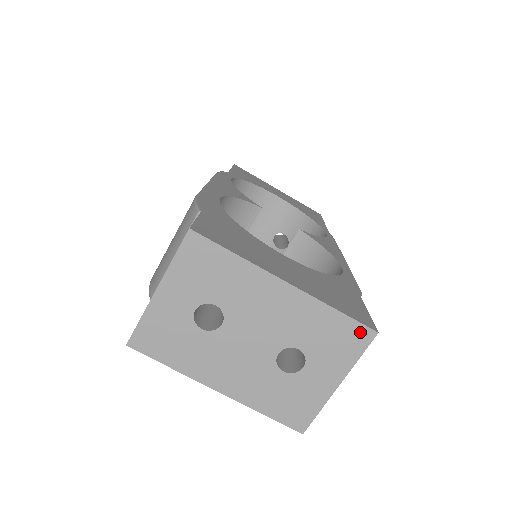
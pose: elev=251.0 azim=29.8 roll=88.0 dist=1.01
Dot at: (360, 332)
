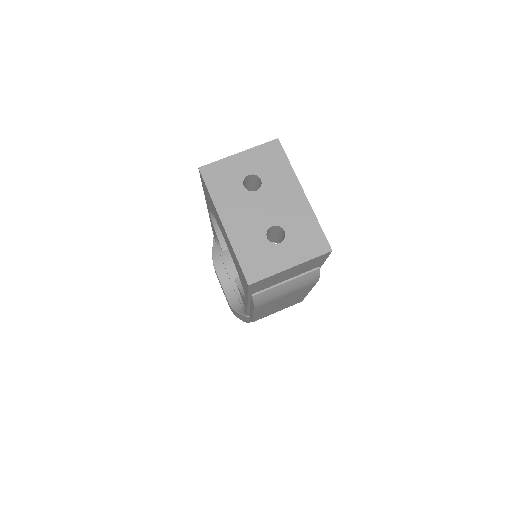
Dot at: (323, 244)
